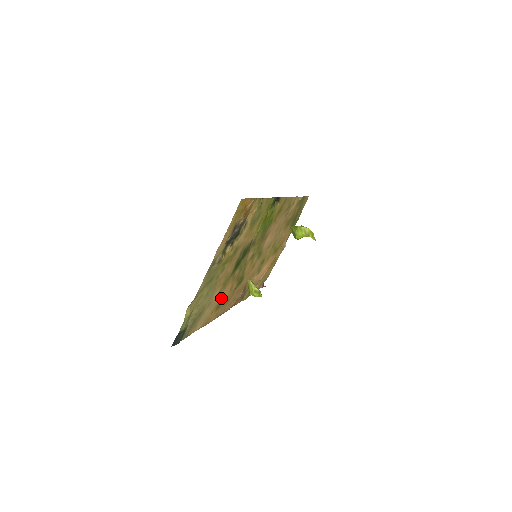
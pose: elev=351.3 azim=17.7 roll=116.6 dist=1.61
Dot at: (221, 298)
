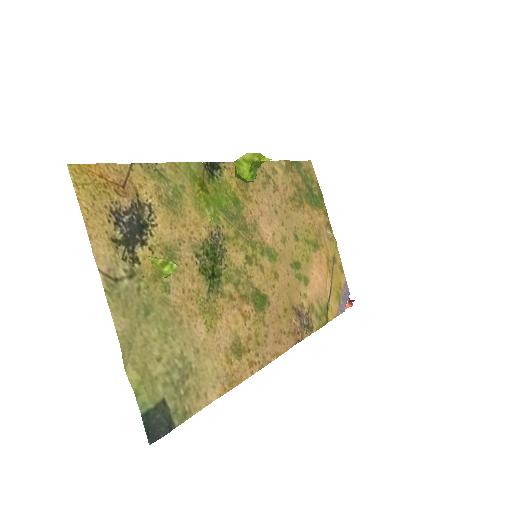
Dot at: (231, 336)
